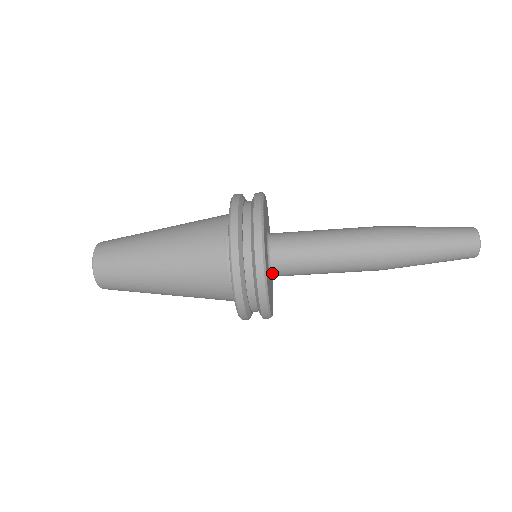
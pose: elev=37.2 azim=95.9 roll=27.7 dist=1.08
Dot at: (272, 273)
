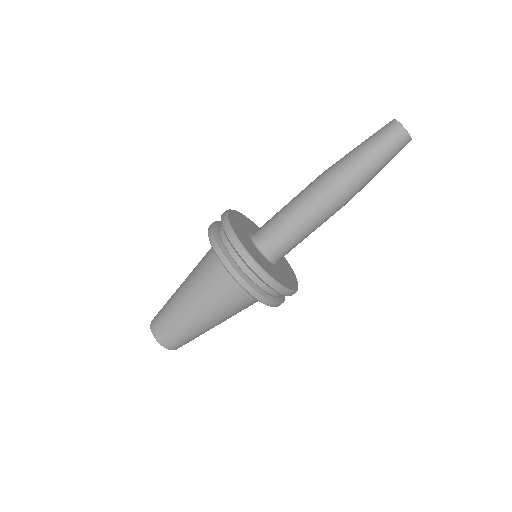
Dot at: (276, 262)
